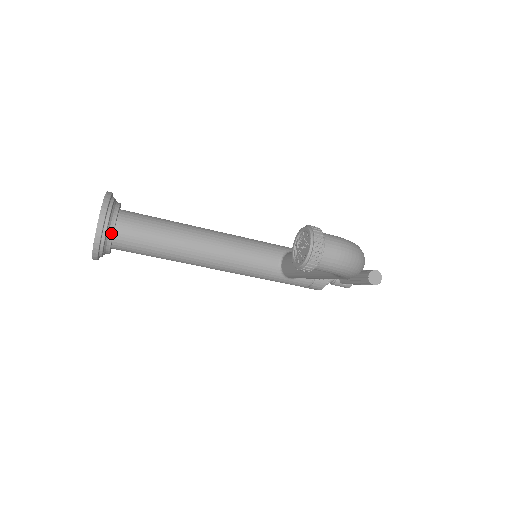
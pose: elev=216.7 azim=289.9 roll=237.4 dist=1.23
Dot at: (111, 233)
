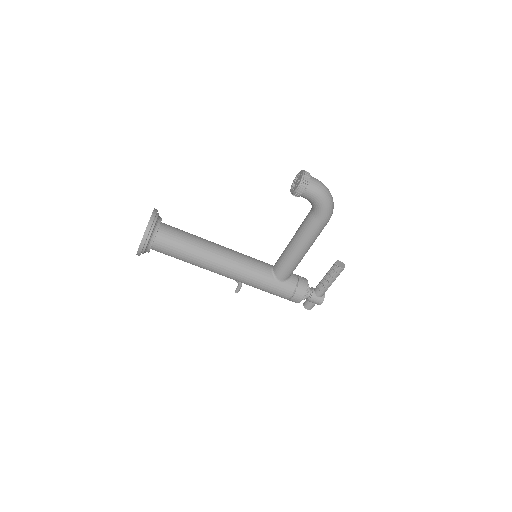
Dot at: (158, 225)
